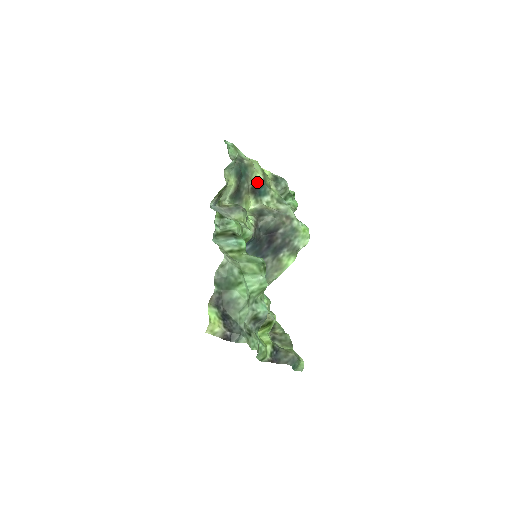
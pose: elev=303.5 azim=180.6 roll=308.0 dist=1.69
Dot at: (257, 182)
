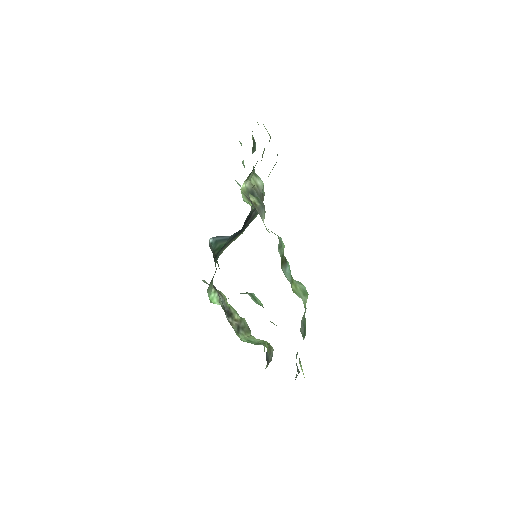
Dot at: occluded
